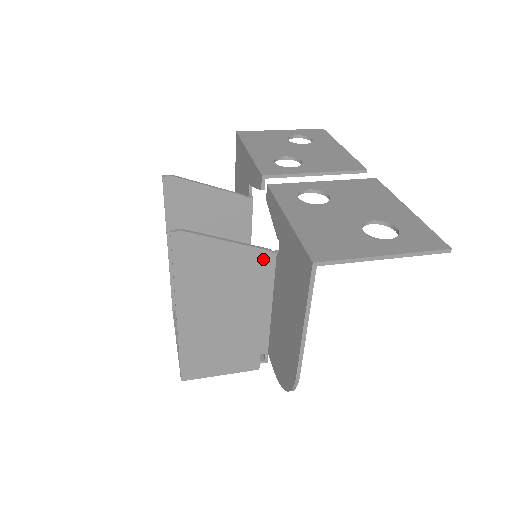
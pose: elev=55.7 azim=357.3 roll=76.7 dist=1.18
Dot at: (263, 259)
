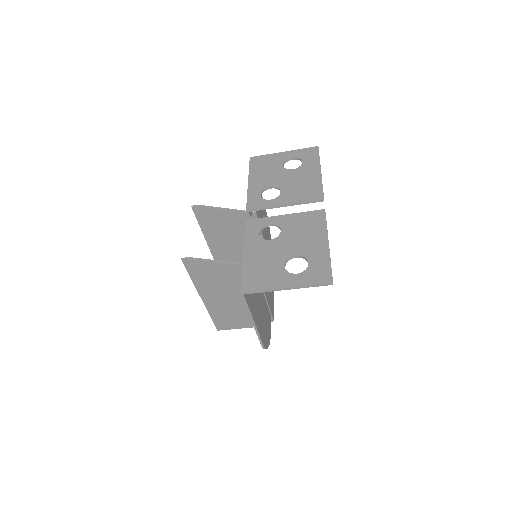
Dot at: occluded
